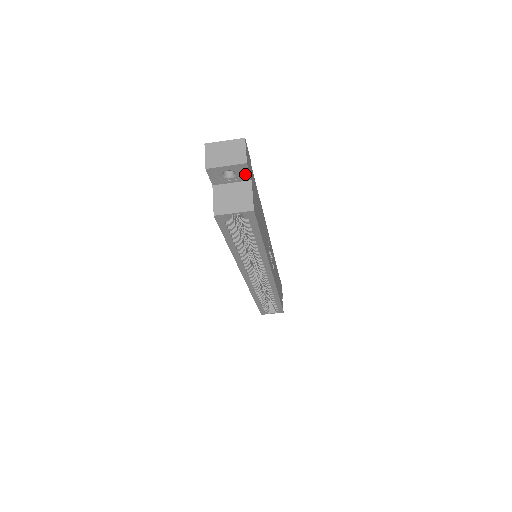
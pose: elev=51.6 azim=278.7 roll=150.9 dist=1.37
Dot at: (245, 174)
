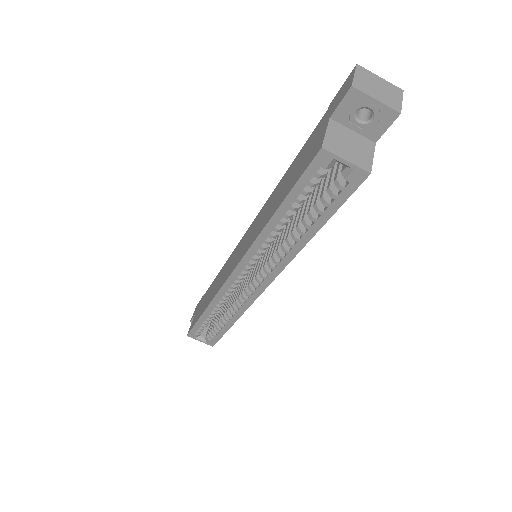
Dot at: (380, 129)
